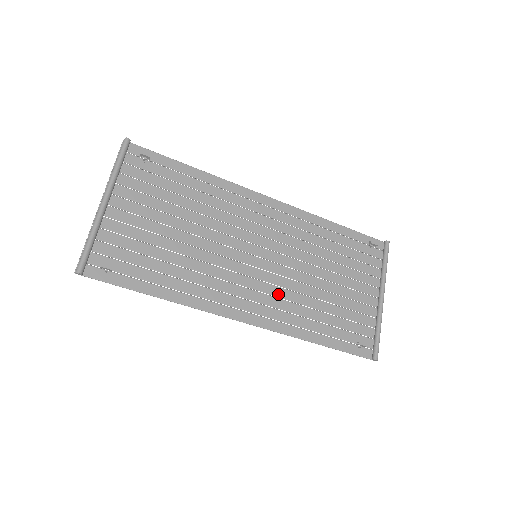
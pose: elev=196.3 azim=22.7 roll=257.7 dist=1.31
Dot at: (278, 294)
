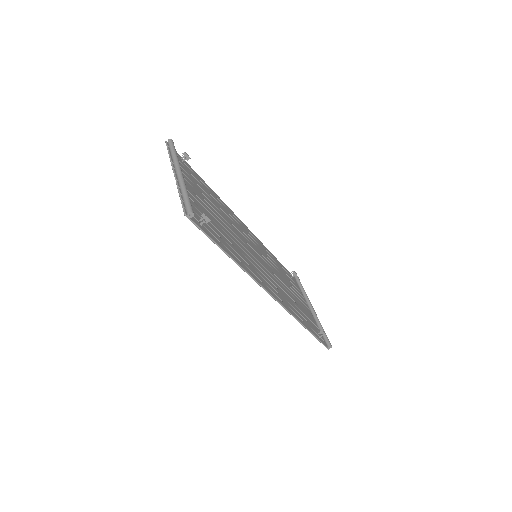
Dot at: (276, 286)
